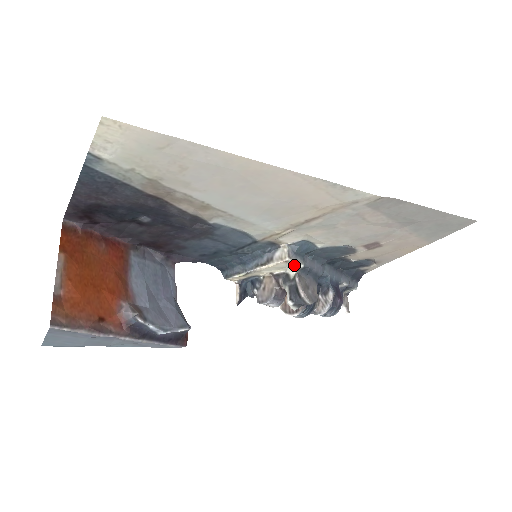
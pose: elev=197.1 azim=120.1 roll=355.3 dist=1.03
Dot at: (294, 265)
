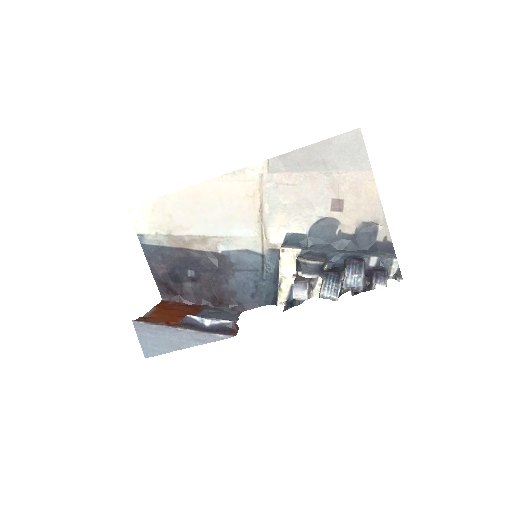
Dot at: (294, 253)
